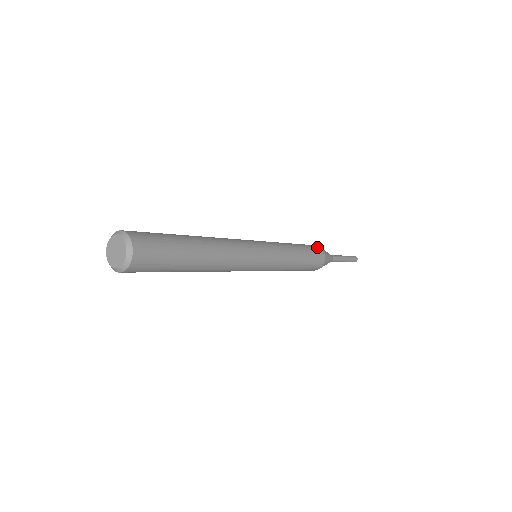
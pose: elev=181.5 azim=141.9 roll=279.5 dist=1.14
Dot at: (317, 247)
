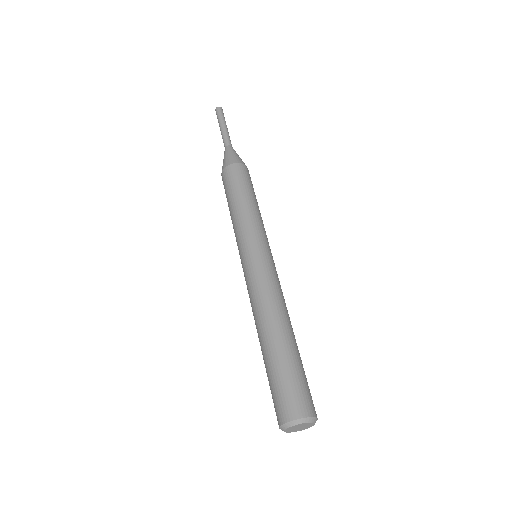
Dot at: (247, 171)
